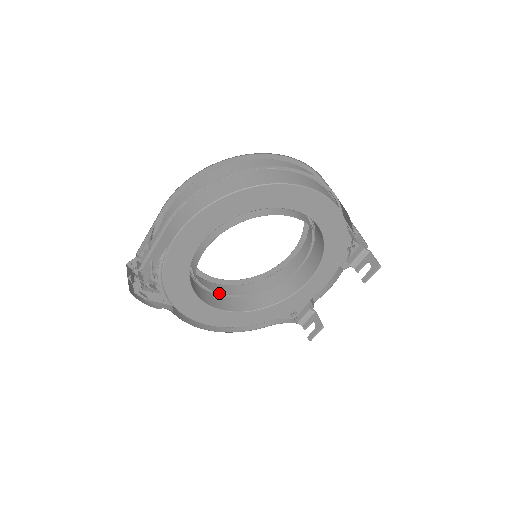
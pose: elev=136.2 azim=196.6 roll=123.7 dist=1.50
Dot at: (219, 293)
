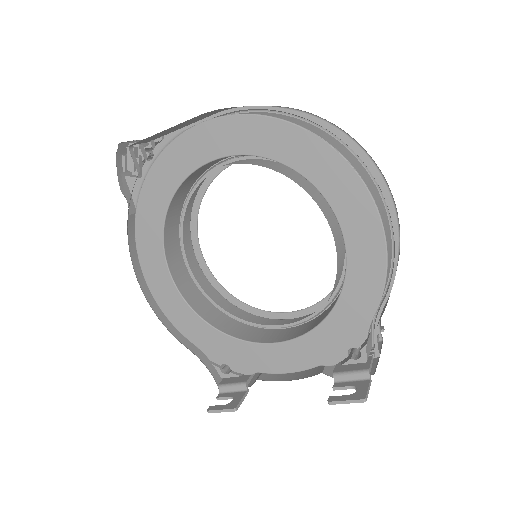
Dot at: occluded
